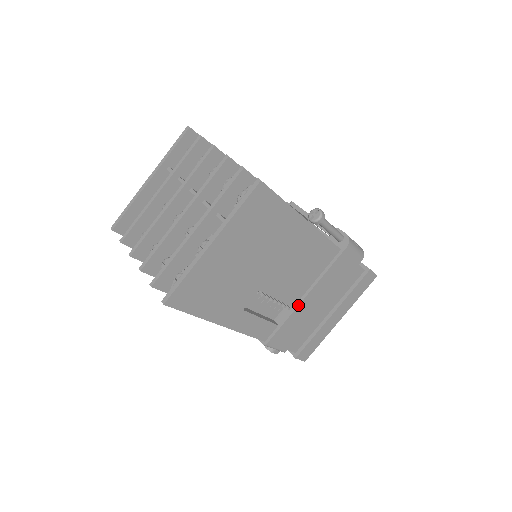
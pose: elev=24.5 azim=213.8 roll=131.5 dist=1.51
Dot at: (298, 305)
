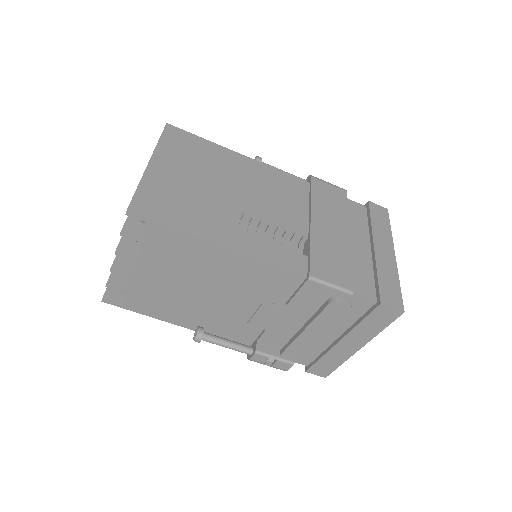
Dot at: (310, 230)
